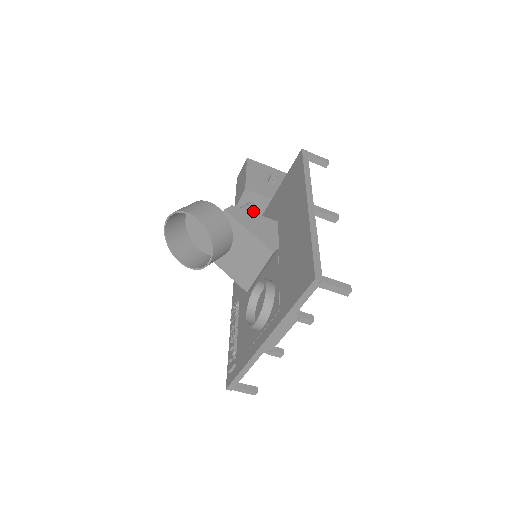
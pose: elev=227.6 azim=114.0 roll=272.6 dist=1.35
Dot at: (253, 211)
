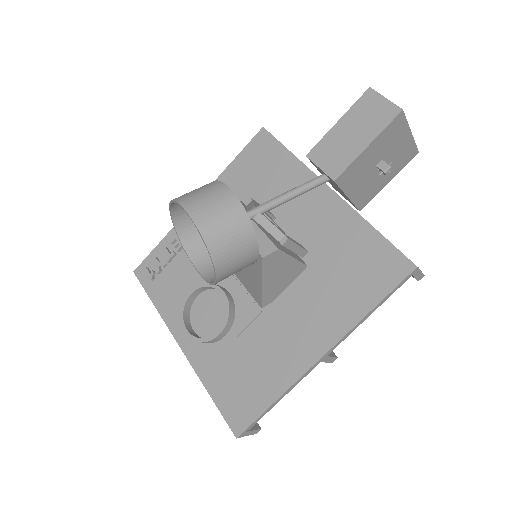
Dot at: occluded
